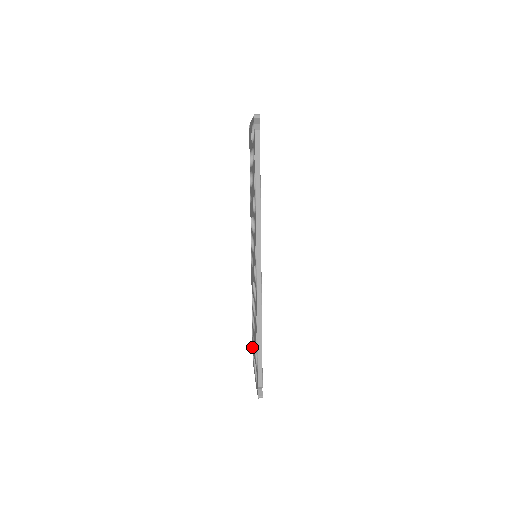
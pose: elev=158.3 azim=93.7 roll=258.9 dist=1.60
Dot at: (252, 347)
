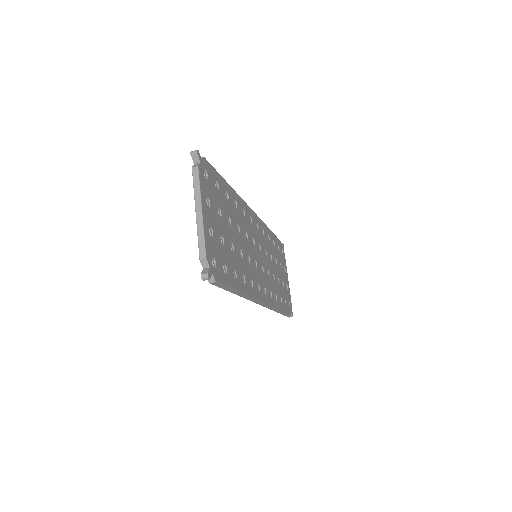
Dot at: (210, 281)
